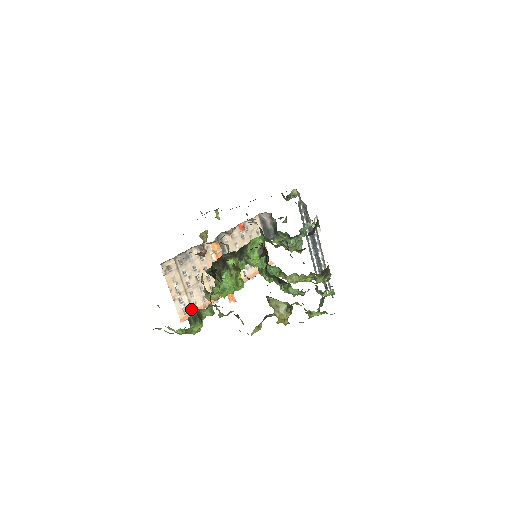
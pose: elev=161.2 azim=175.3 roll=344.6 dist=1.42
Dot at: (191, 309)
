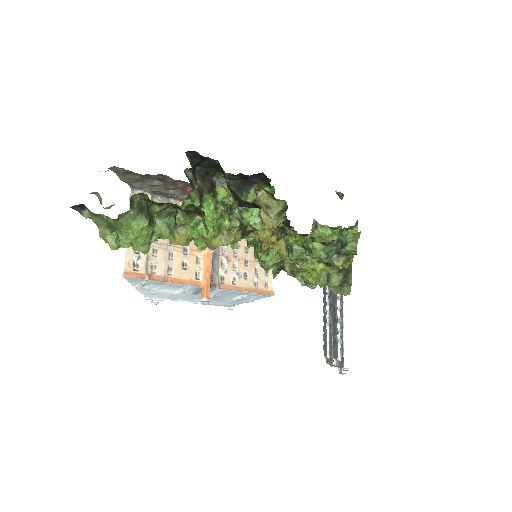
Dot at: (145, 270)
